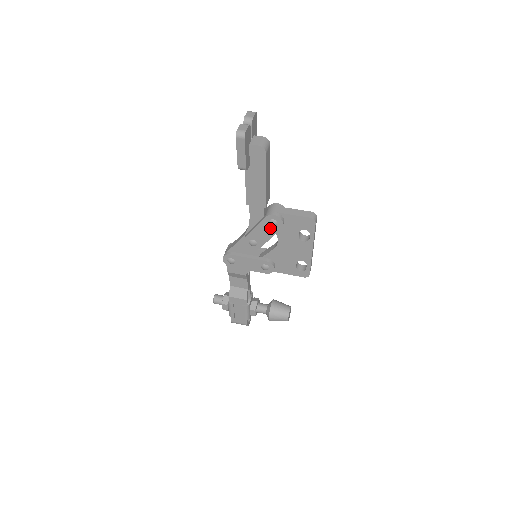
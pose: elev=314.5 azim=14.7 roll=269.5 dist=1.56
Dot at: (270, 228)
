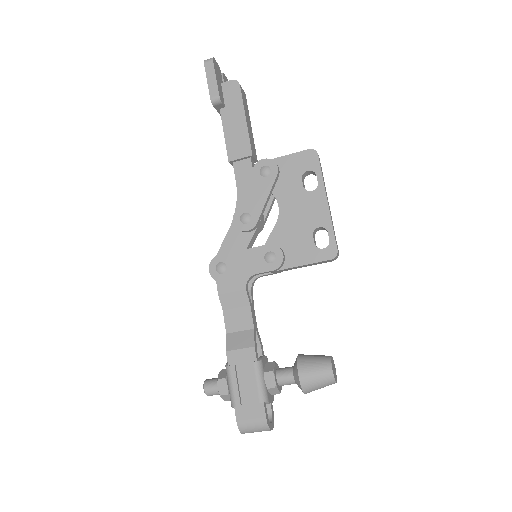
Dot at: (263, 182)
